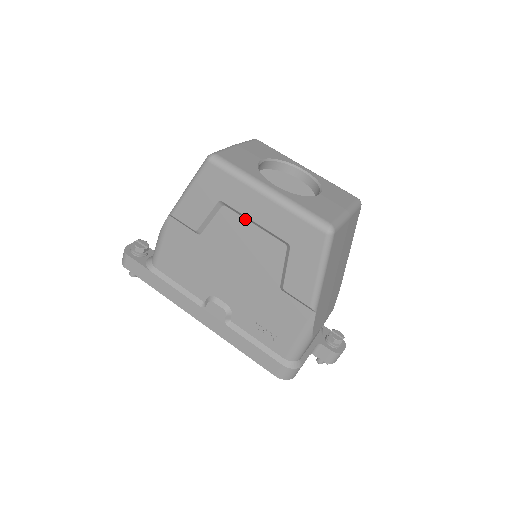
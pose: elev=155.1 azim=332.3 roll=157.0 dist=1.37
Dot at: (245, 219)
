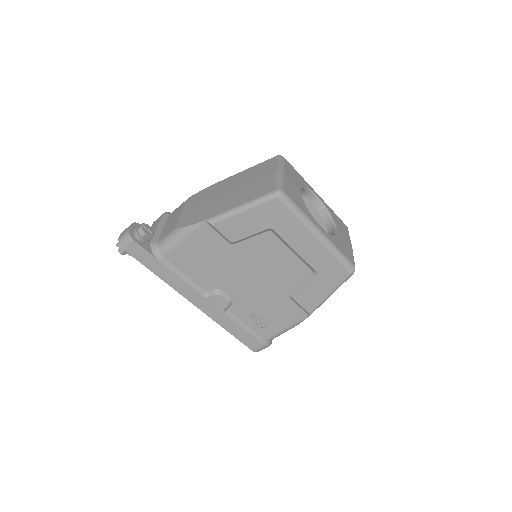
Dot at: (285, 245)
